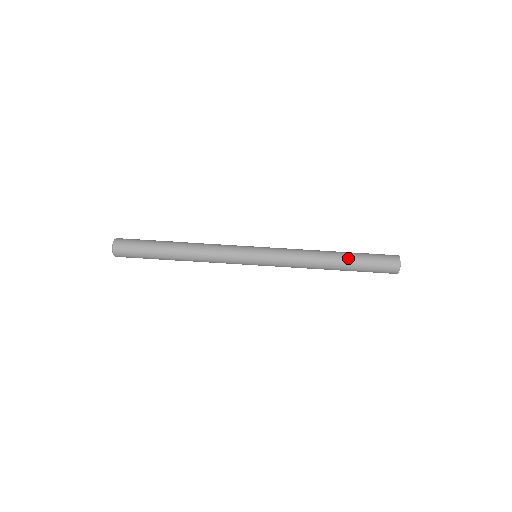
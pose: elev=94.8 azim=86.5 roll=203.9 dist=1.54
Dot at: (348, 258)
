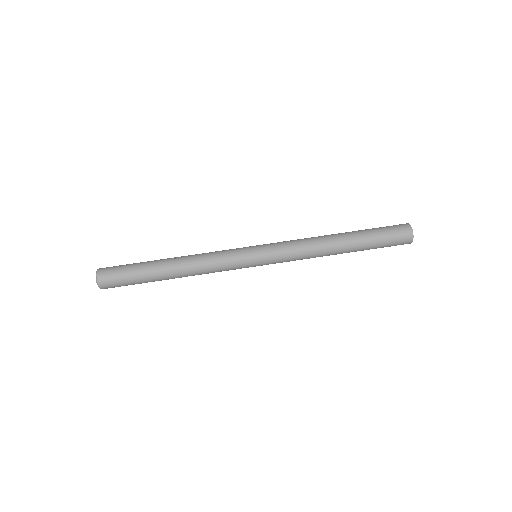
Dot at: (356, 238)
